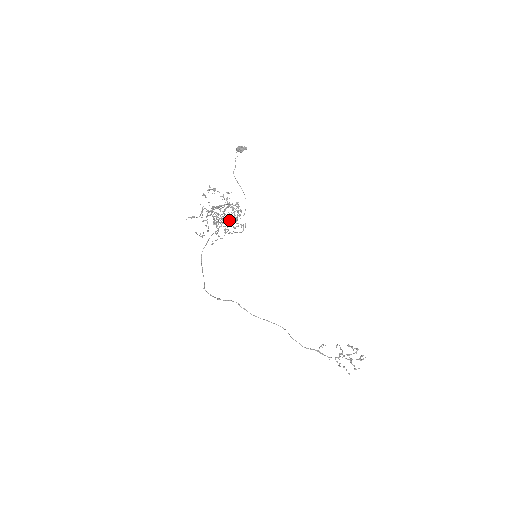
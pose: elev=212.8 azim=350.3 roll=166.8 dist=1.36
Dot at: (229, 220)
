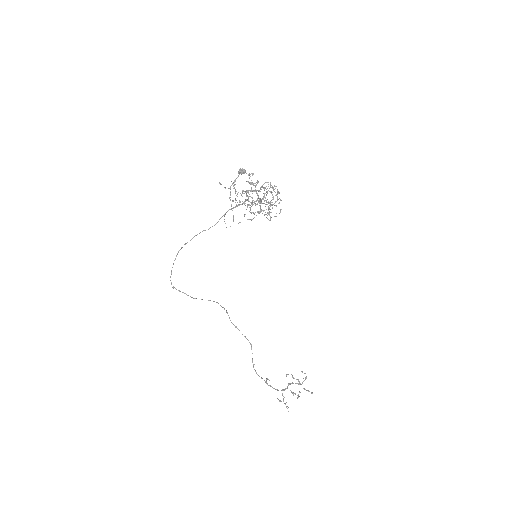
Dot at: occluded
